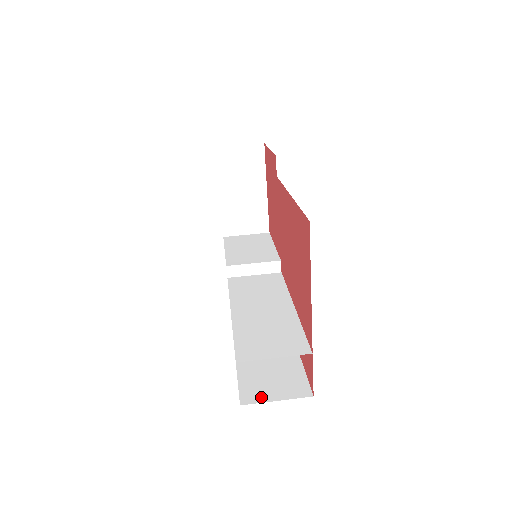
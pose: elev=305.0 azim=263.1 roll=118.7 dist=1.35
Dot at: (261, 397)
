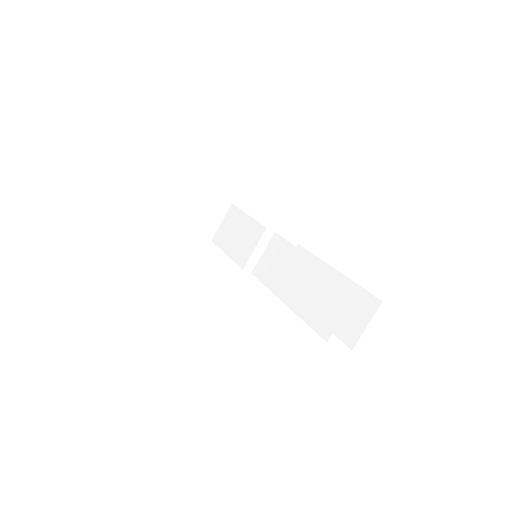
Dot at: (357, 333)
